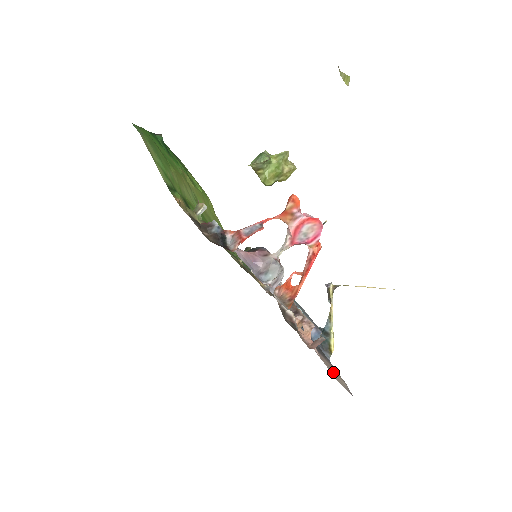
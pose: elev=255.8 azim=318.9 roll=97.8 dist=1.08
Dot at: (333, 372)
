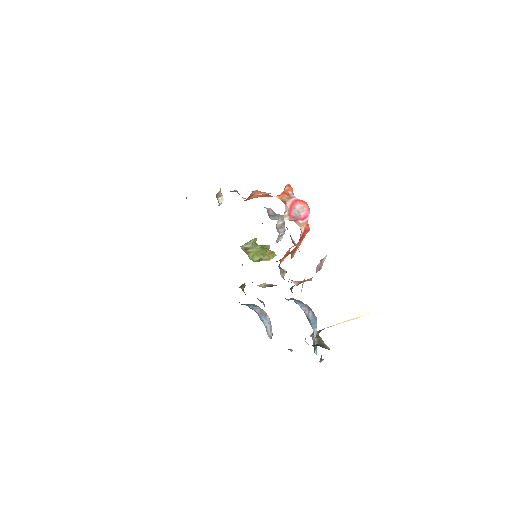
Dot at: occluded
